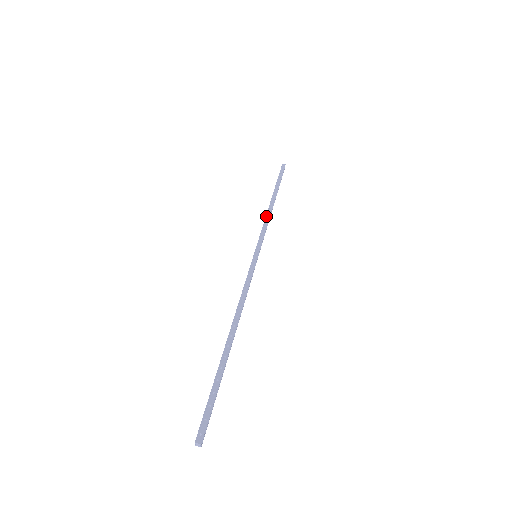
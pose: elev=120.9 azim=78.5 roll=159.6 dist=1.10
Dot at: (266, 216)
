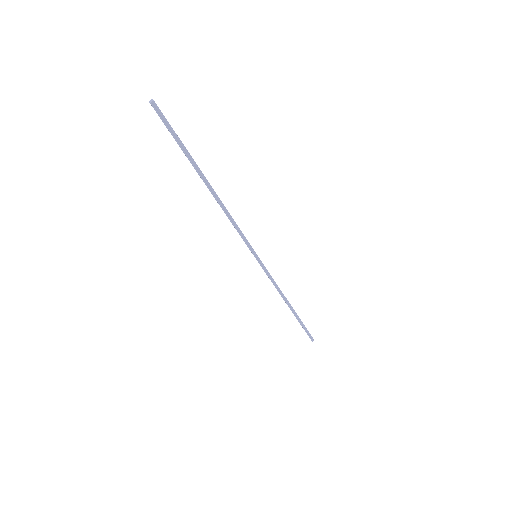
Dot at: occluded
